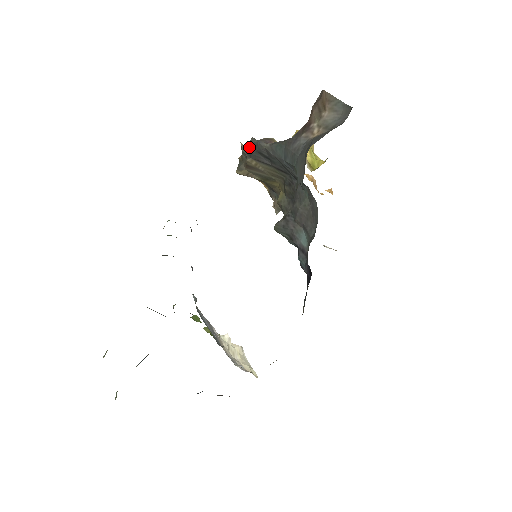
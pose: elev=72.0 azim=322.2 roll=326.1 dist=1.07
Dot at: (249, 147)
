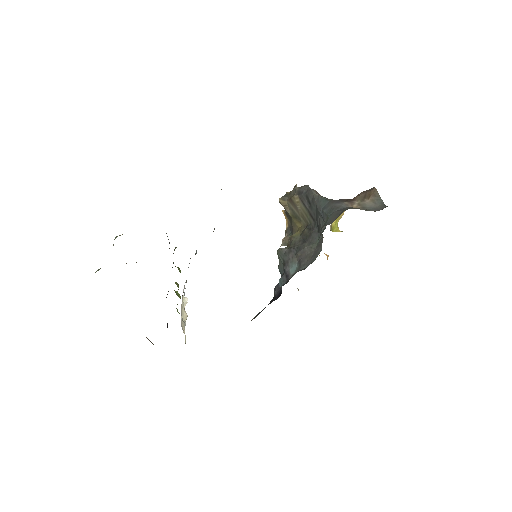
Dot at: (302, 188)
